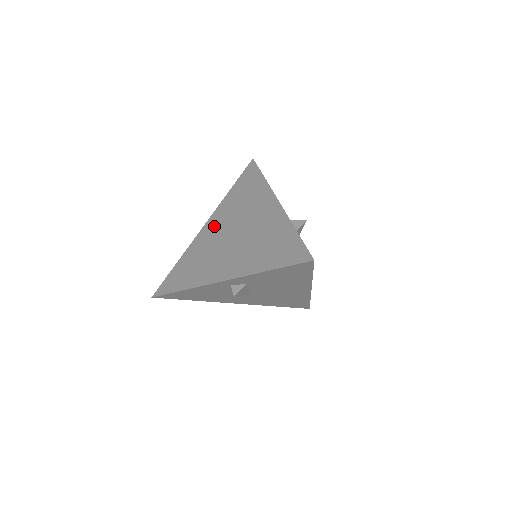
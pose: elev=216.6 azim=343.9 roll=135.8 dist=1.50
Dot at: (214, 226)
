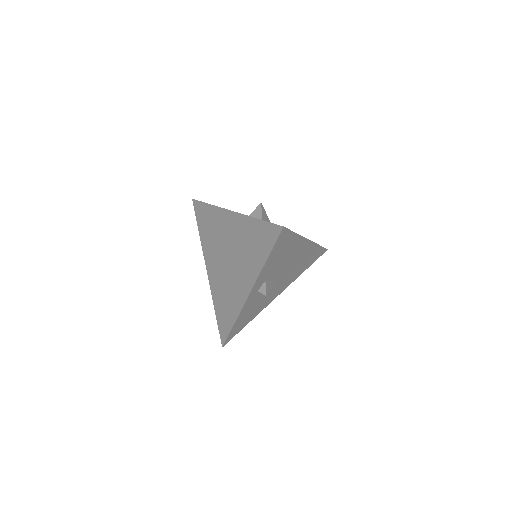
Dot at: (212, 266)
